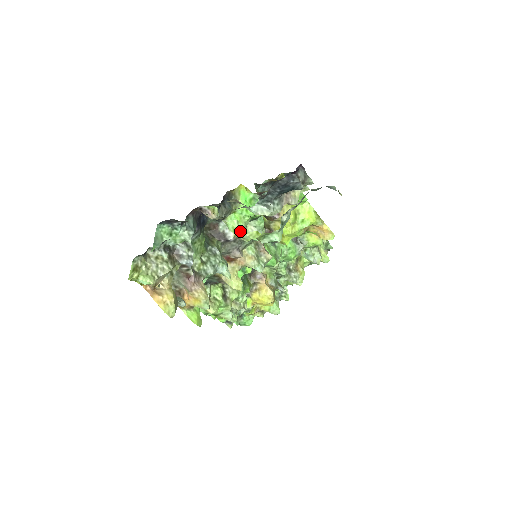
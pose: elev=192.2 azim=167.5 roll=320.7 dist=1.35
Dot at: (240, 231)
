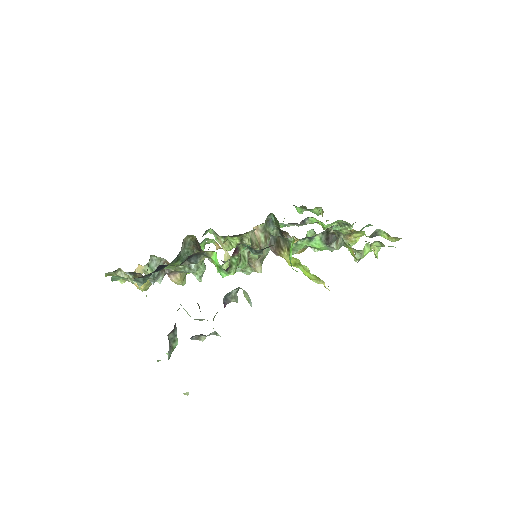
Dot at: occluded
